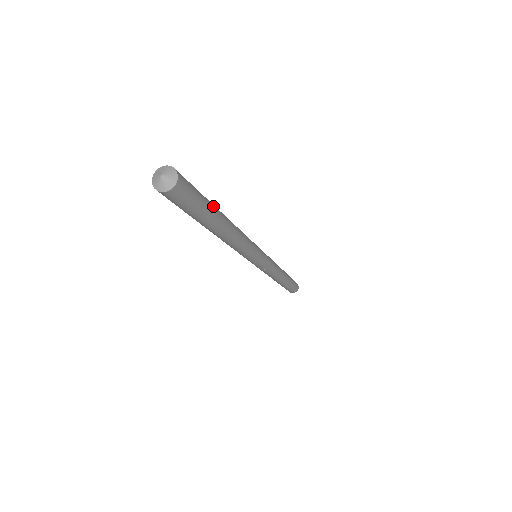
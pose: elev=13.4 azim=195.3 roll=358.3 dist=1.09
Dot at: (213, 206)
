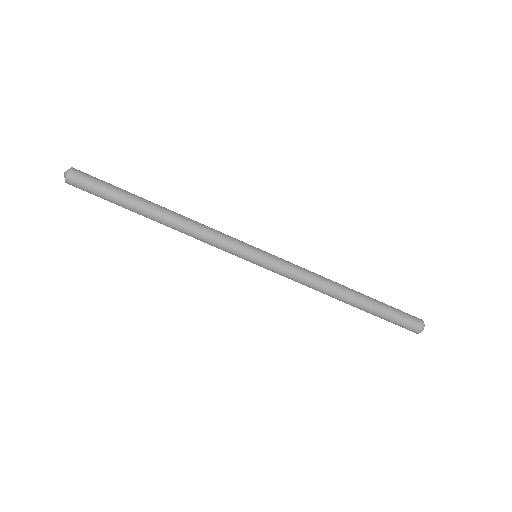
Dot at: (130, 193)
